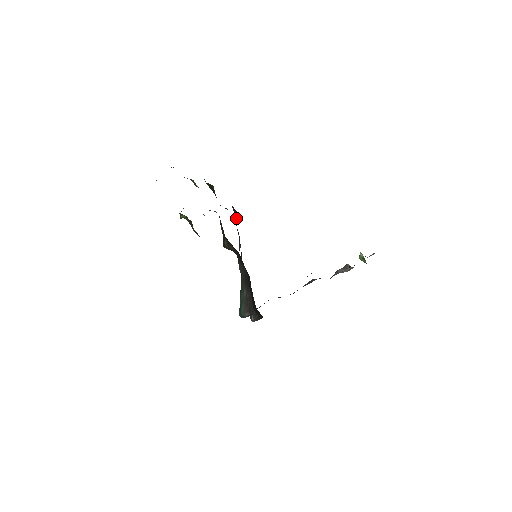
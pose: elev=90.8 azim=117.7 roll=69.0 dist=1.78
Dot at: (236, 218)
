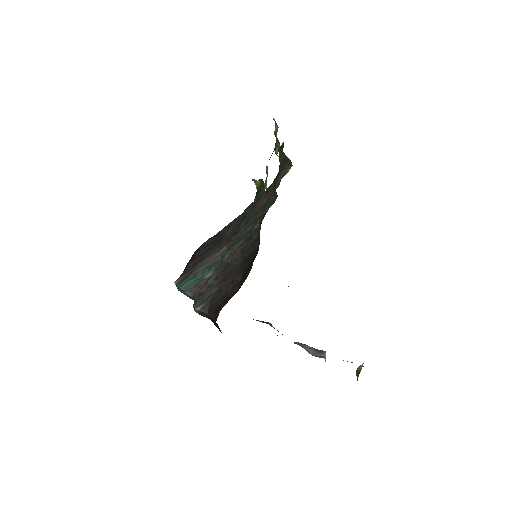
Dot at: (266, 199)
